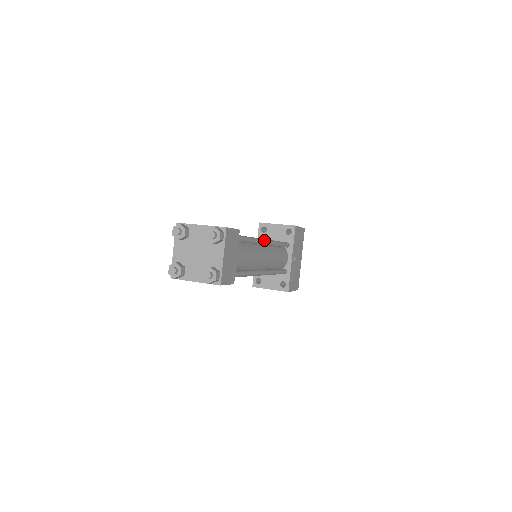
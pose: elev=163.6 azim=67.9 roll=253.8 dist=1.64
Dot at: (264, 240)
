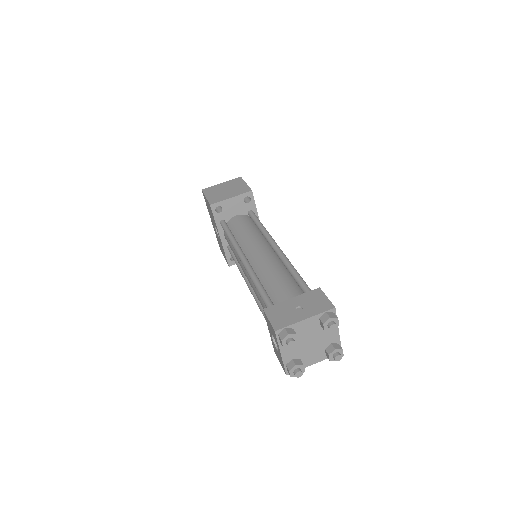
Dot at: (280, 249)
